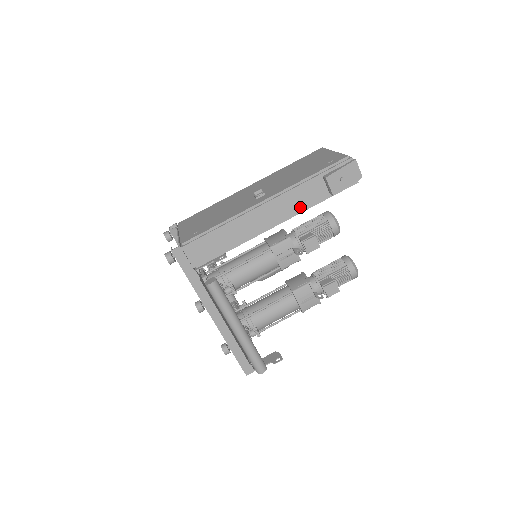
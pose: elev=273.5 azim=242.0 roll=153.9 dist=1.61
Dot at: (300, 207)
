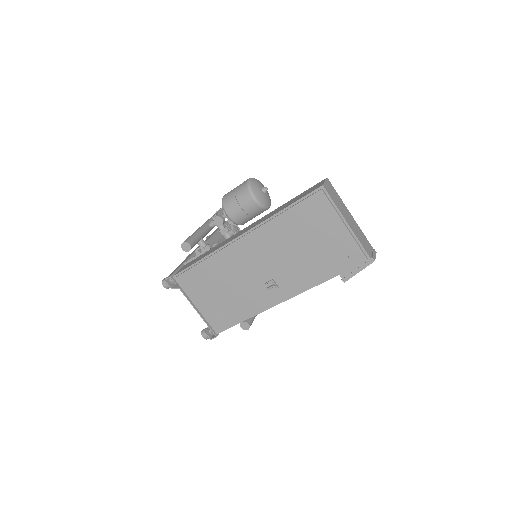
Dot at: occluded
